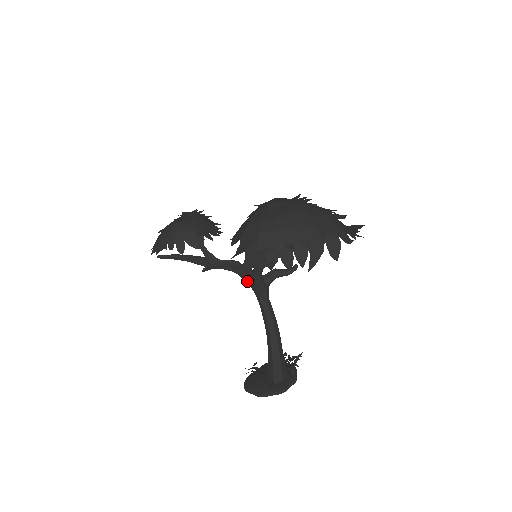
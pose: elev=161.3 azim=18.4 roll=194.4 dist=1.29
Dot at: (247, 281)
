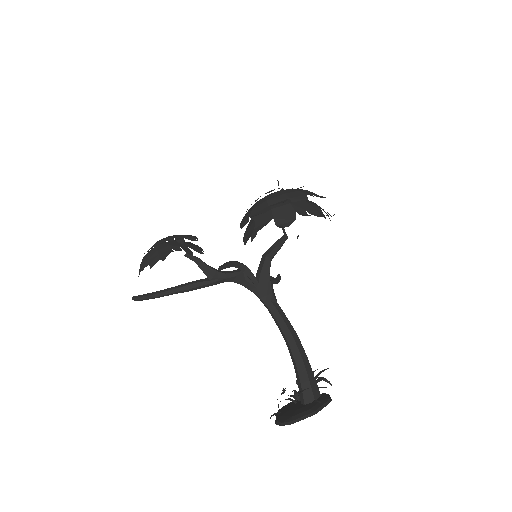
Dot at: (254, 285)
